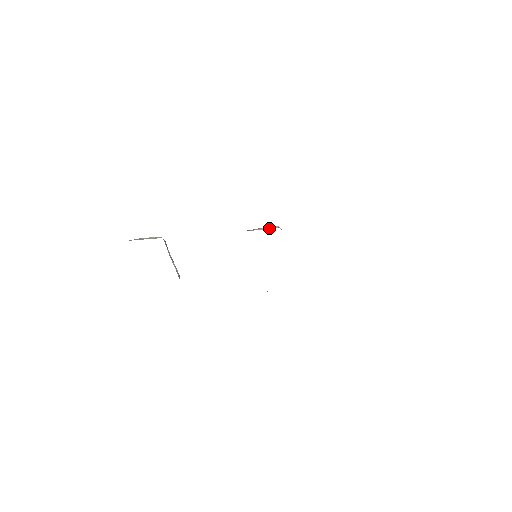
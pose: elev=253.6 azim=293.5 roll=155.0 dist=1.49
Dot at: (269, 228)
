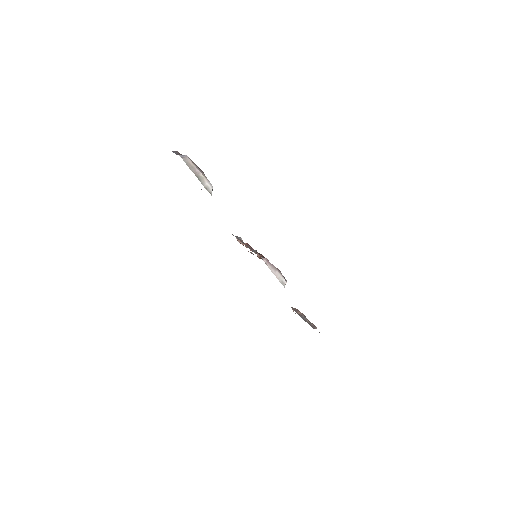
Dot at: (280, 279)
